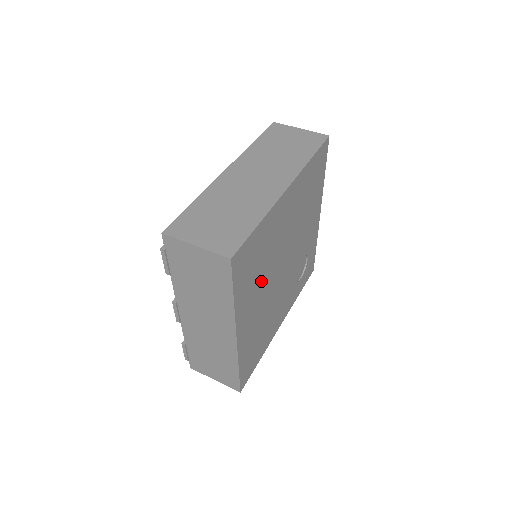
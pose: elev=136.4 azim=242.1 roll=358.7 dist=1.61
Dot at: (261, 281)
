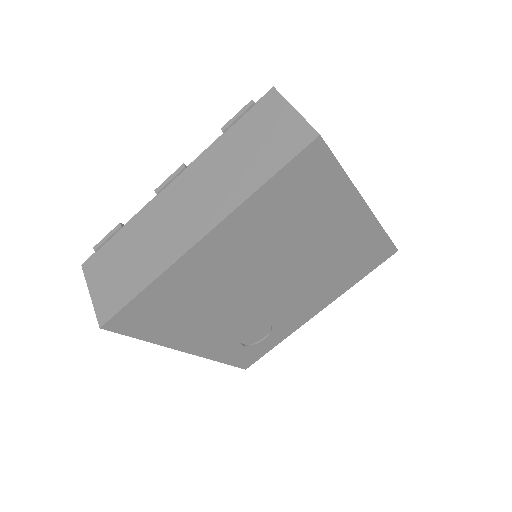
Dot at: (269, 239)
